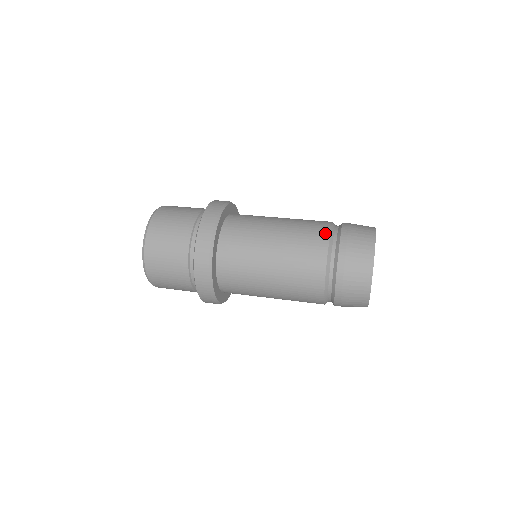
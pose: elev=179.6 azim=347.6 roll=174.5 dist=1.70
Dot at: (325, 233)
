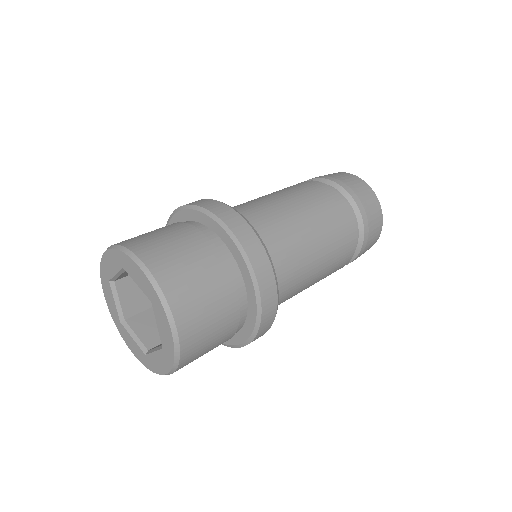
Dot at: (341, 200)
